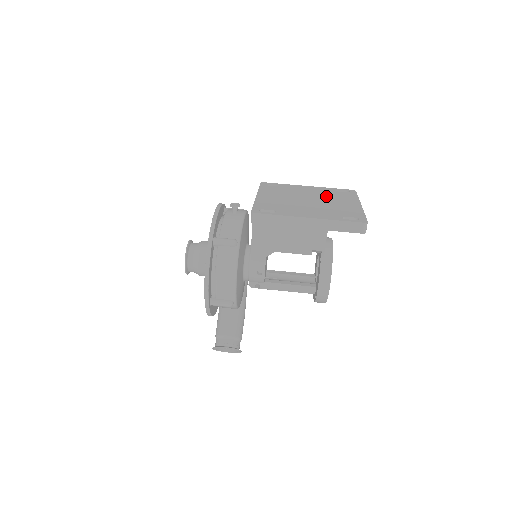
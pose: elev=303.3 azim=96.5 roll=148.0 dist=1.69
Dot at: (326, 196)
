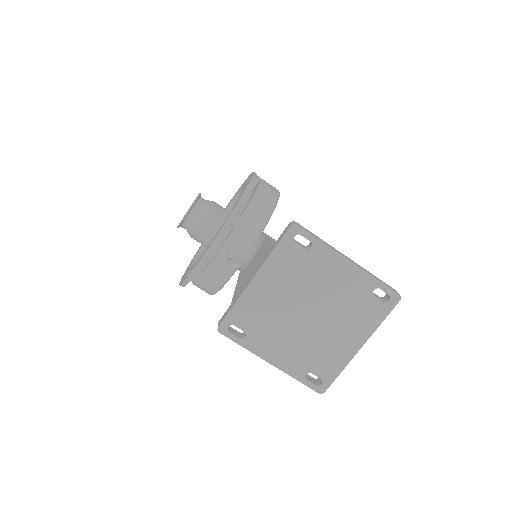
Dot at: (342, 308)
